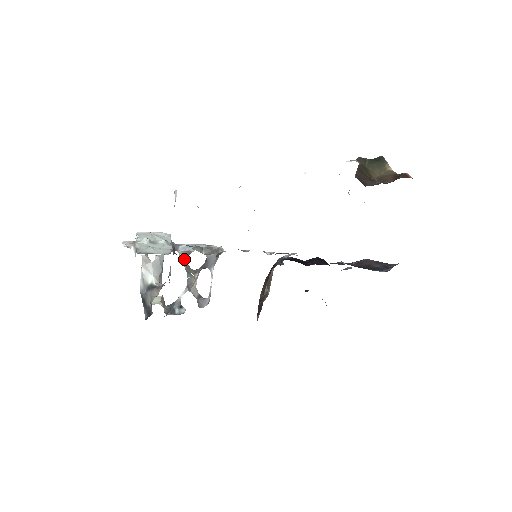
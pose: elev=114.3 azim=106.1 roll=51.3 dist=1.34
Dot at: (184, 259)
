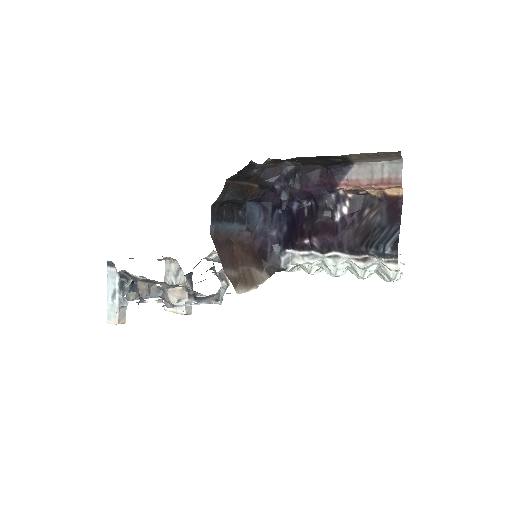
Dot at: (189, 290)
